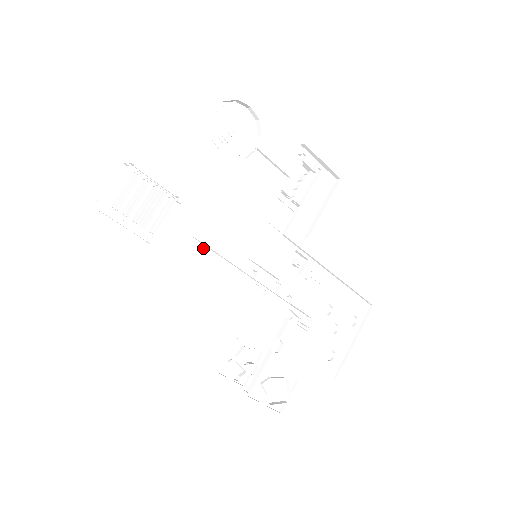
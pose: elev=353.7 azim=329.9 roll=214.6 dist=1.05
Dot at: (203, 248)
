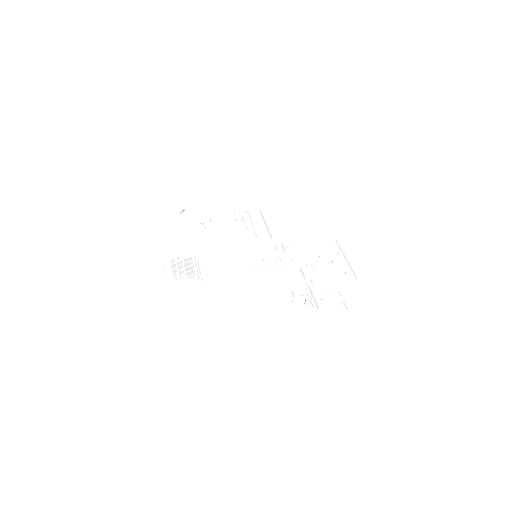
Dot at: occluded
